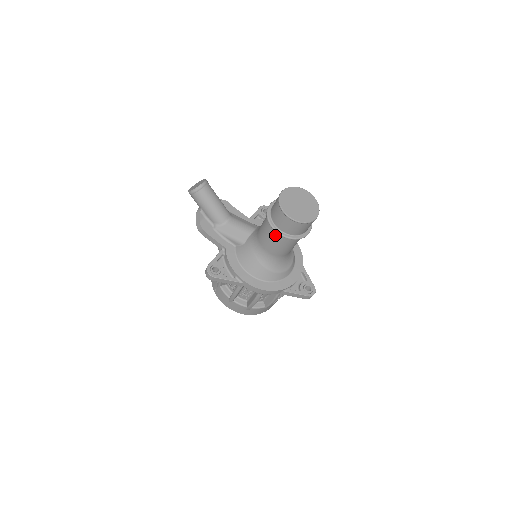
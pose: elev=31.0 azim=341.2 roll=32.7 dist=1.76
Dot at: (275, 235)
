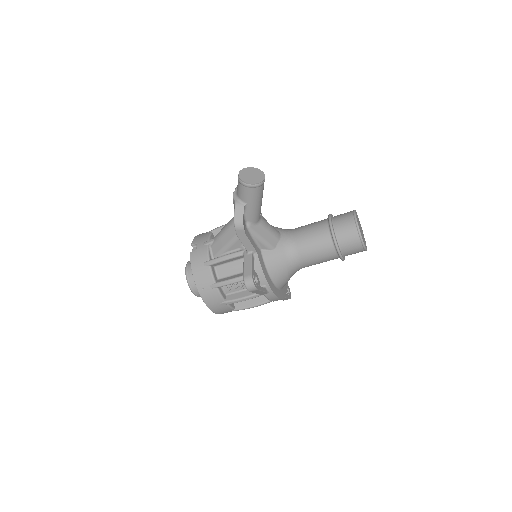
Dot at: (330, 254)
